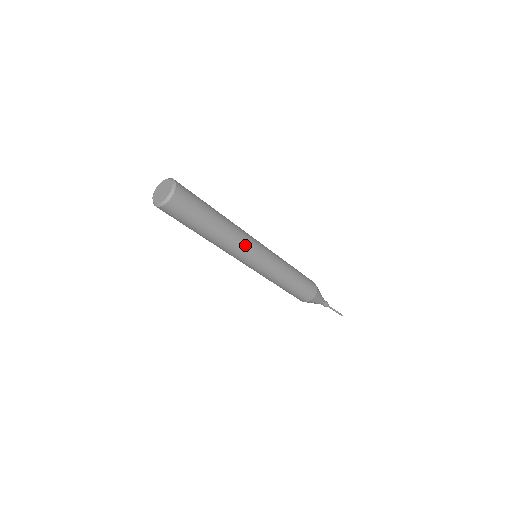
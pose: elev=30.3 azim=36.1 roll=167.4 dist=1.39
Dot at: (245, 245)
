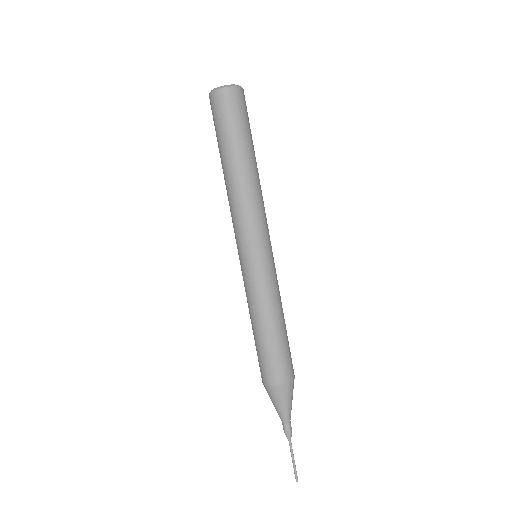
Dot at: (263, 213)
